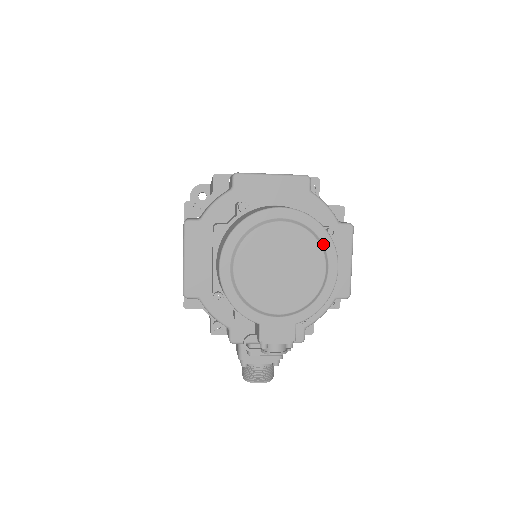
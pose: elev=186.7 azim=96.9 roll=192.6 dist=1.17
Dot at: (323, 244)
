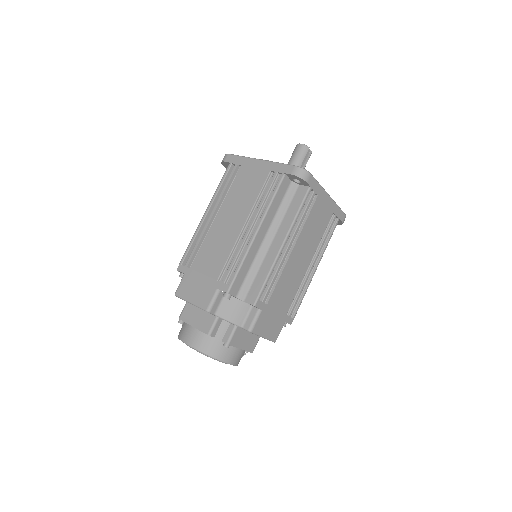
Dot at: (216, 358)
